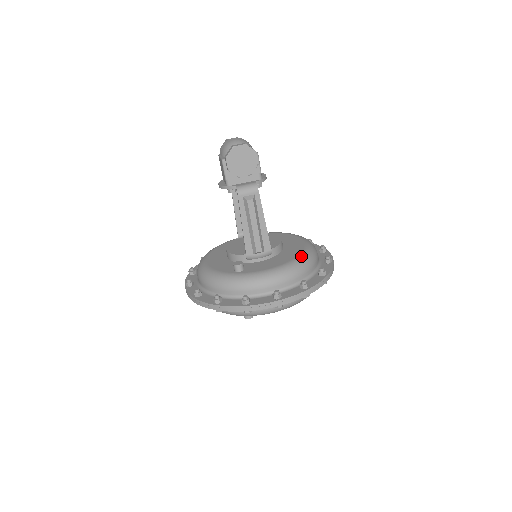
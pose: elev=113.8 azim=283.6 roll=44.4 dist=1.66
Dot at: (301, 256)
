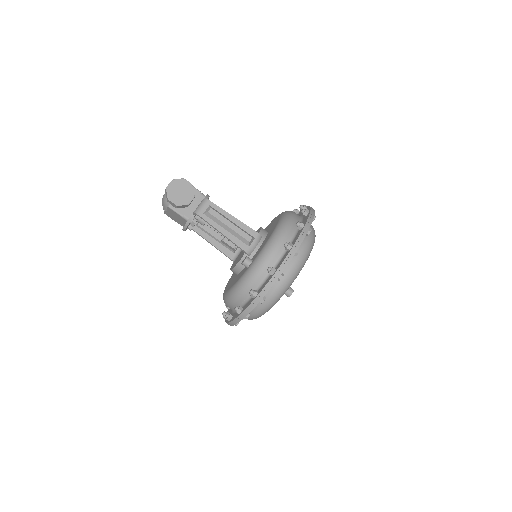
Dot at: (281, 217)
